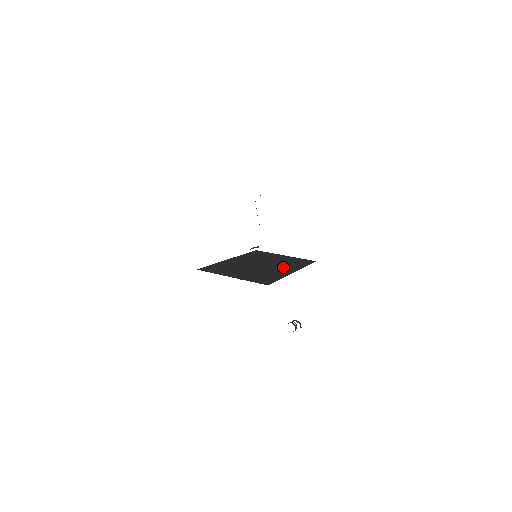
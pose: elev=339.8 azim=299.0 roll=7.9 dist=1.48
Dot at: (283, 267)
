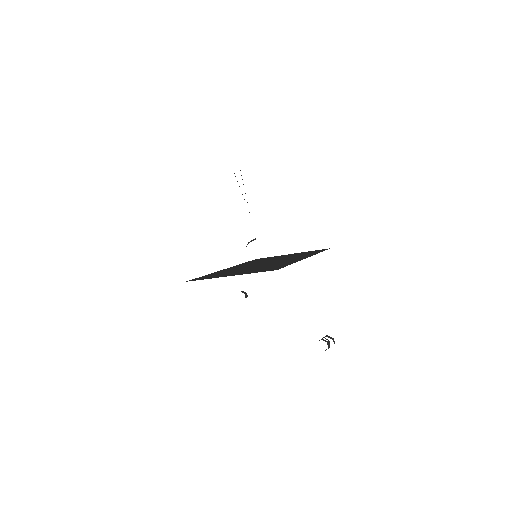
Dot at: (292, 258)
